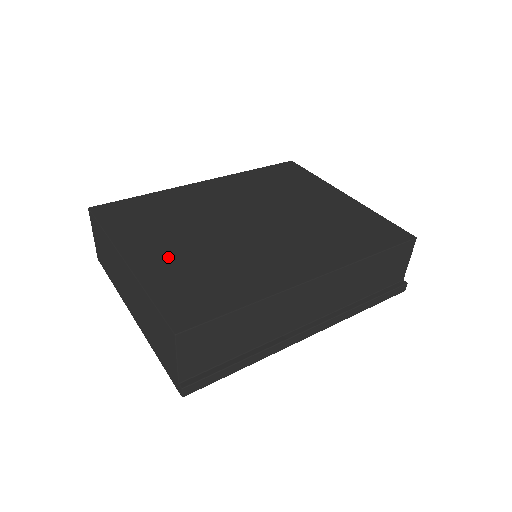
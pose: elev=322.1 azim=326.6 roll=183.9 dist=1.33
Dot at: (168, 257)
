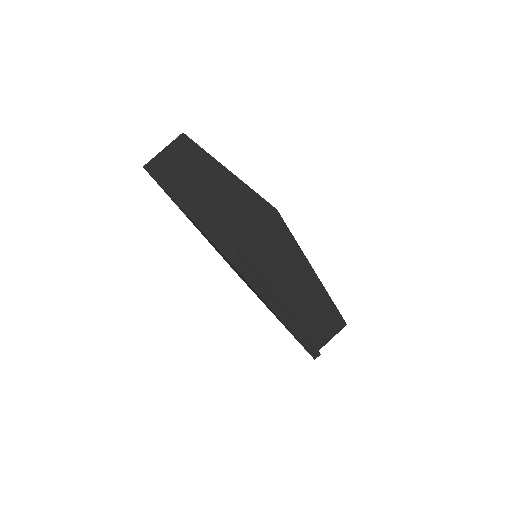
Dot at: occluded
